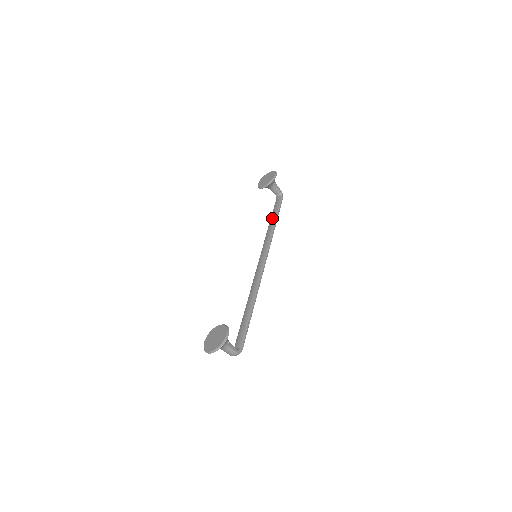
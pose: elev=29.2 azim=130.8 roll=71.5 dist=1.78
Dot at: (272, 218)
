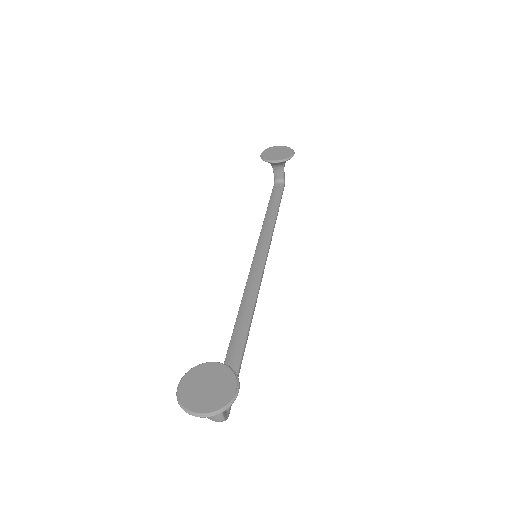
Dot at: (271, 208)
